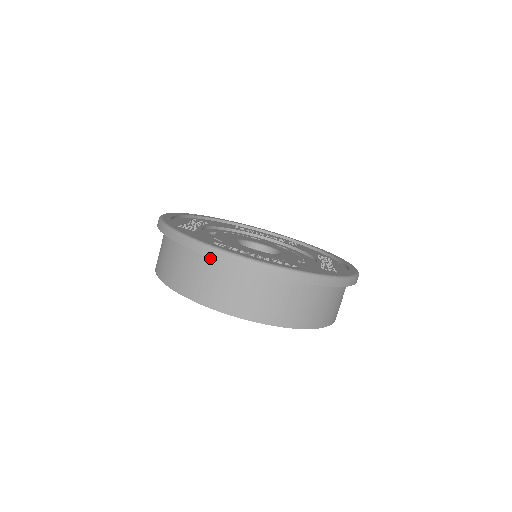
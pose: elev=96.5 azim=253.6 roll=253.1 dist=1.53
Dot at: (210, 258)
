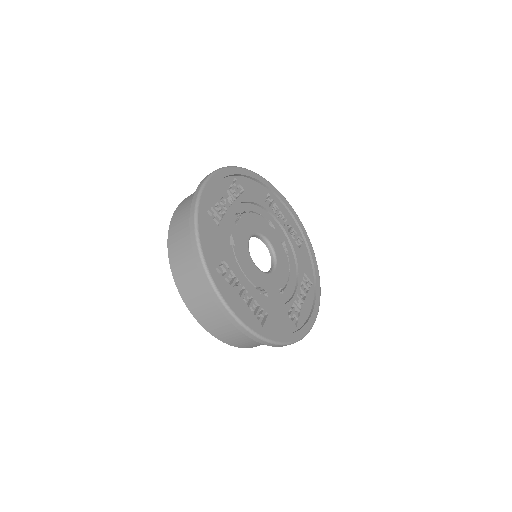
Dot at: occluded
